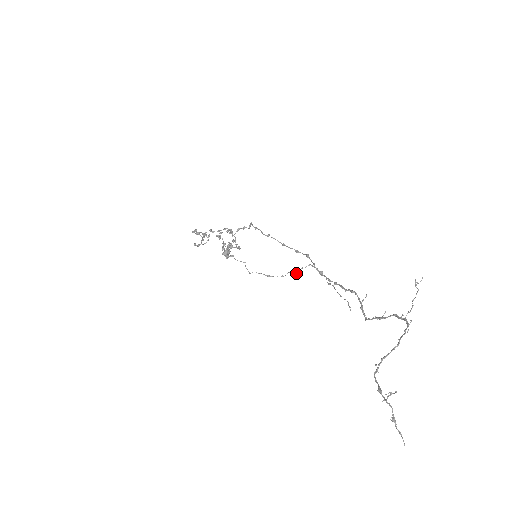
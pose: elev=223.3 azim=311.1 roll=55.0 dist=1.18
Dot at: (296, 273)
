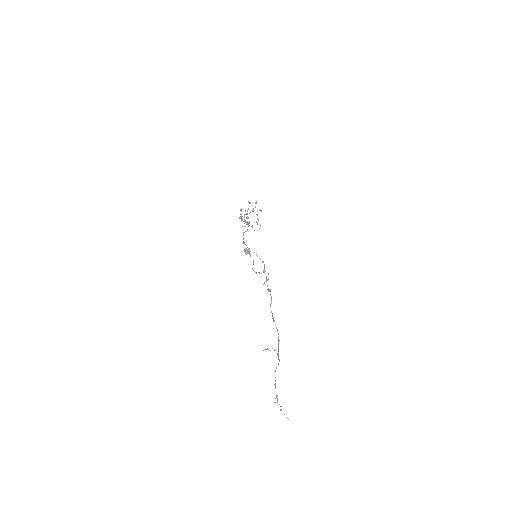
Dot at: (268, 279)
